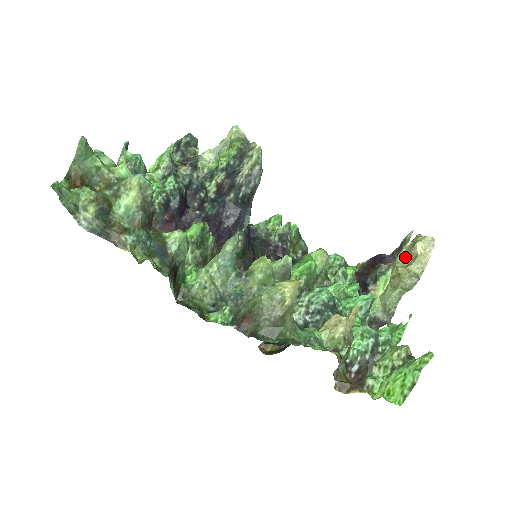
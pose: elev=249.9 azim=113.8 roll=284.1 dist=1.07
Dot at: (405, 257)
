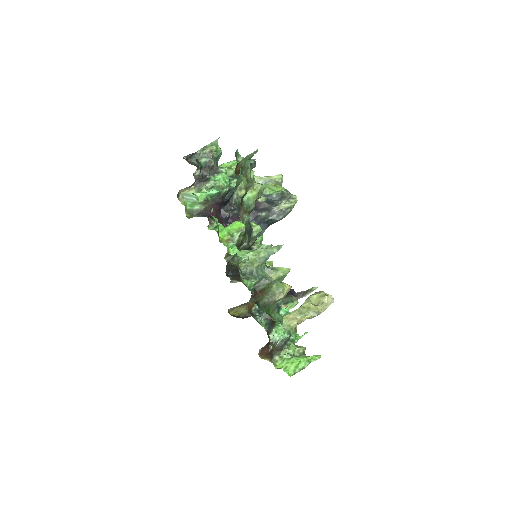
Dot at: (315, 300)
